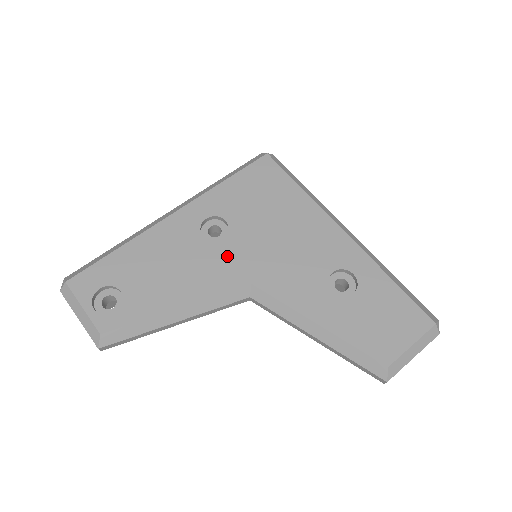
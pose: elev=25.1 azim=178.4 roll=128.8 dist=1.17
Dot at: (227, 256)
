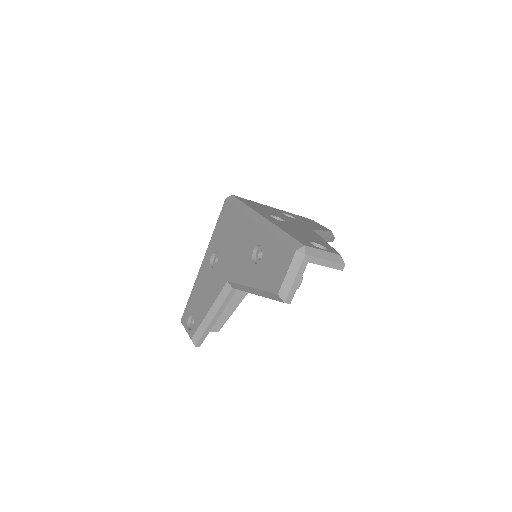
Dot at: (219, 272)
